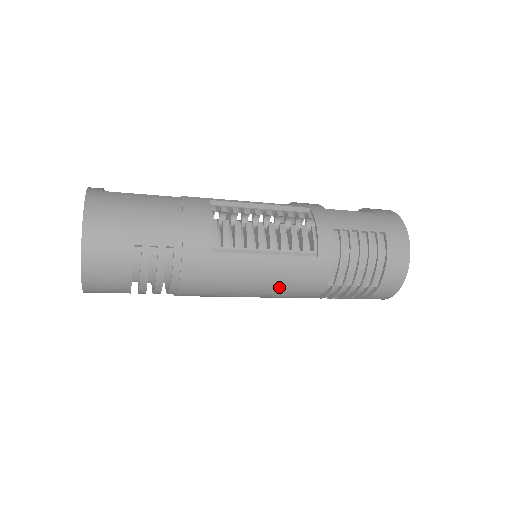
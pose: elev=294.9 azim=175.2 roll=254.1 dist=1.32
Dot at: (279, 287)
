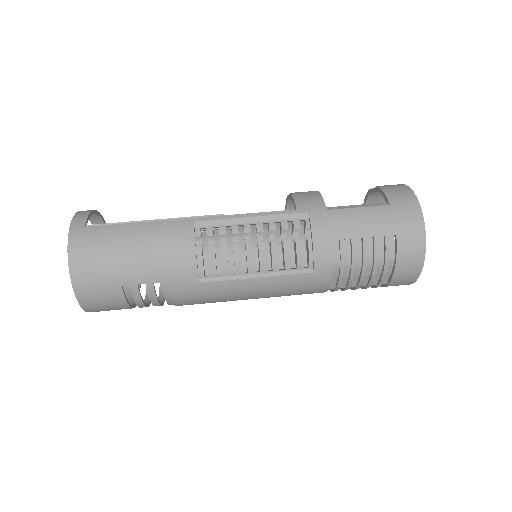
Dot at: (277, 296)
